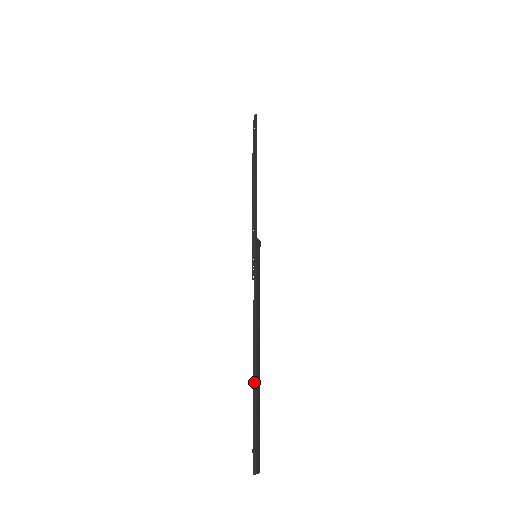
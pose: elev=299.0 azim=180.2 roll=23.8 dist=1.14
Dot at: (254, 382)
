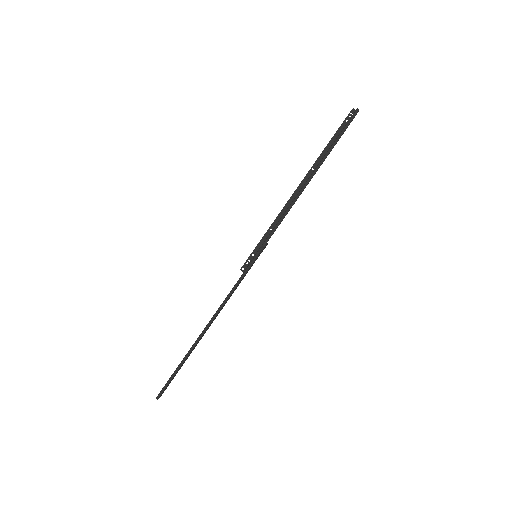
Dot at: (191, 349)
